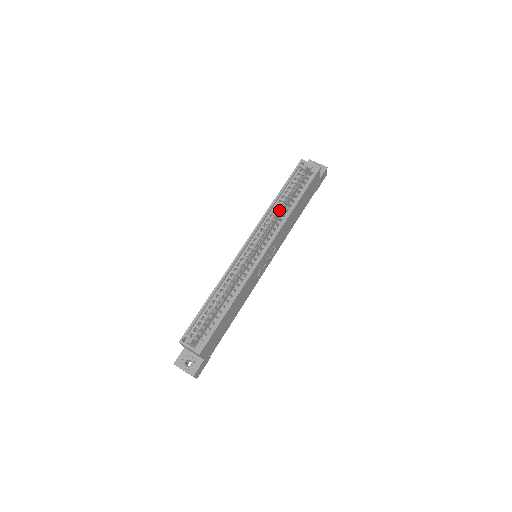
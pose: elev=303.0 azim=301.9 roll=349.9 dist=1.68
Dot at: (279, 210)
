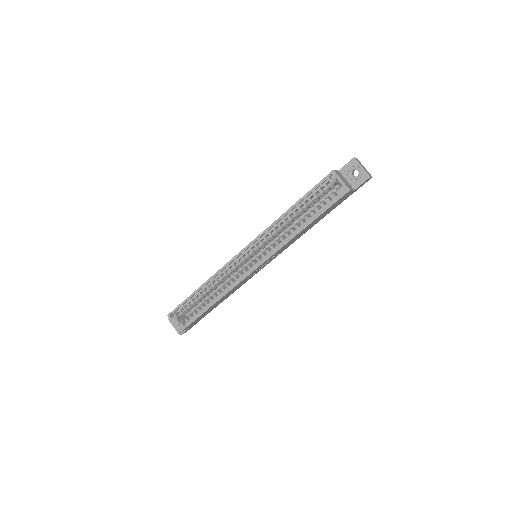
Dot at: (289, 223)
